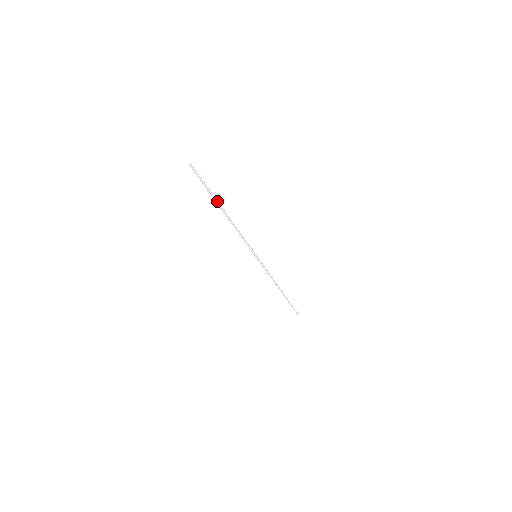
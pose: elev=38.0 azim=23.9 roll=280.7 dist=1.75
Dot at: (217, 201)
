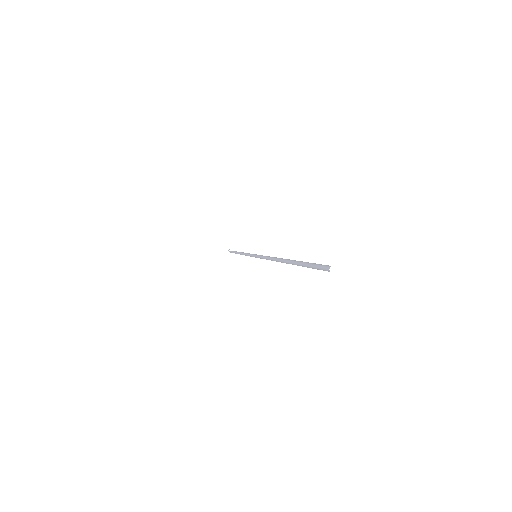
Dot at: (294, 264)
